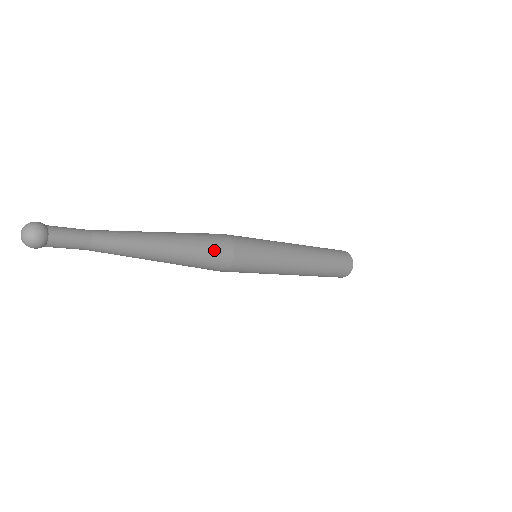
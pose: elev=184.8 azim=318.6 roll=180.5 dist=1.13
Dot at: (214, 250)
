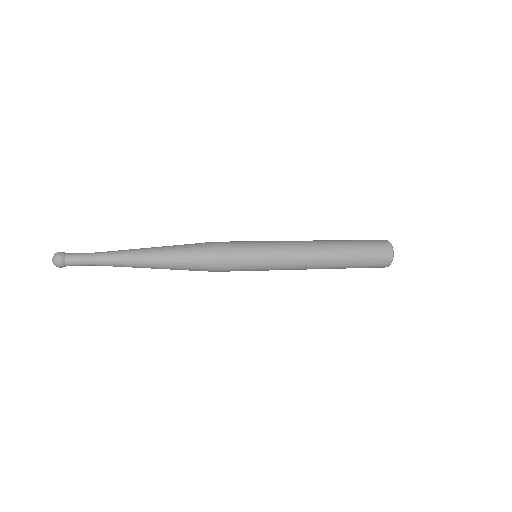
Dot at: (195, 266)
